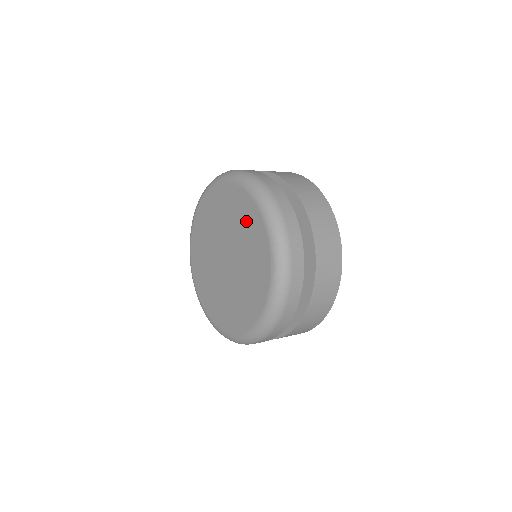
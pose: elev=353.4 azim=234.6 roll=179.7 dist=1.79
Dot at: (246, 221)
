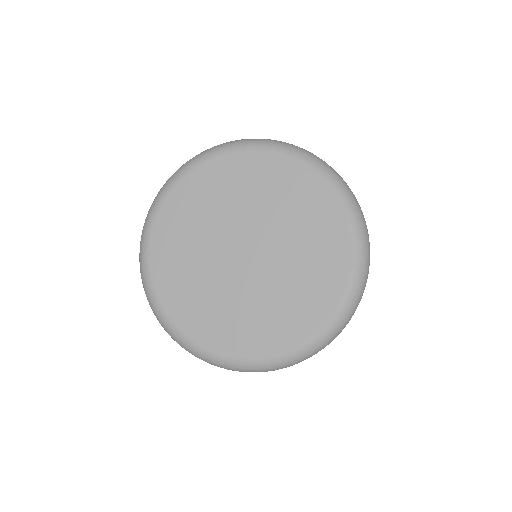
Dot at: (315, 221)
